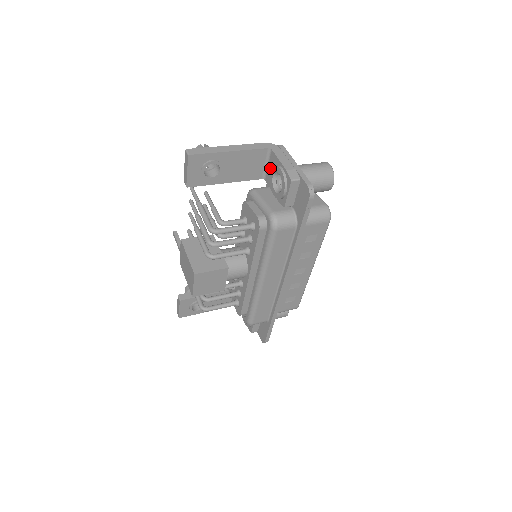
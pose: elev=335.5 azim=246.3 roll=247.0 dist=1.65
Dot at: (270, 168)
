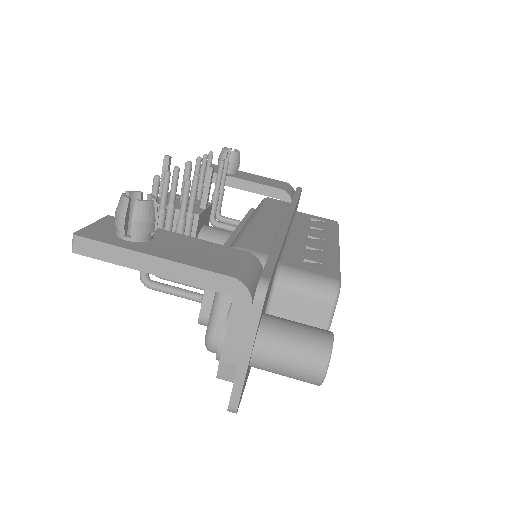
Dot at: occluded
